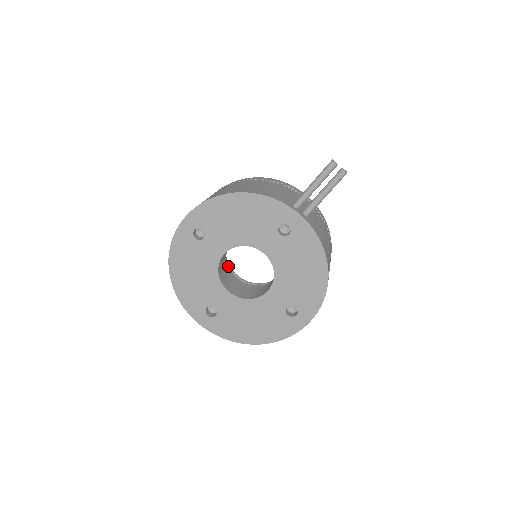
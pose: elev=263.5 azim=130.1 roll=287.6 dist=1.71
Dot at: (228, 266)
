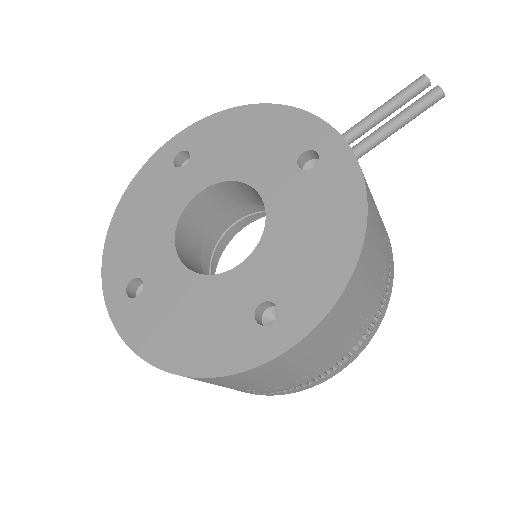
Dot at: (210, 272)
